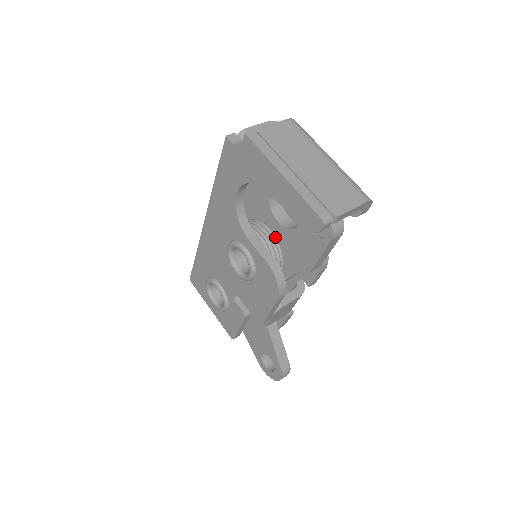
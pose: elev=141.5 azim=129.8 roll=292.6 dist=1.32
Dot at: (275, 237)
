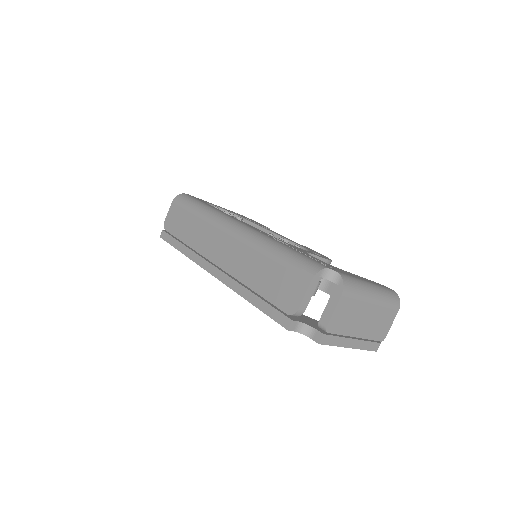
Dot at: occluded
